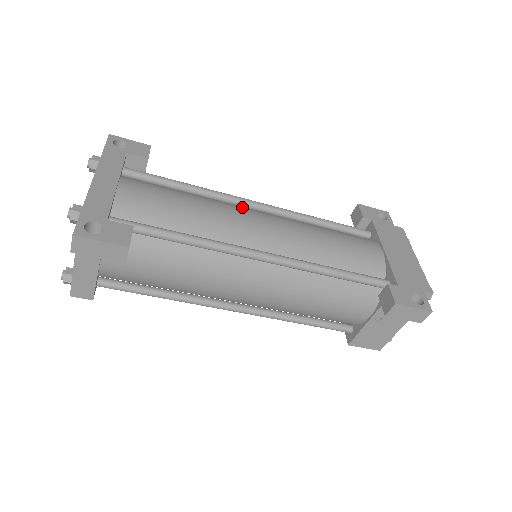
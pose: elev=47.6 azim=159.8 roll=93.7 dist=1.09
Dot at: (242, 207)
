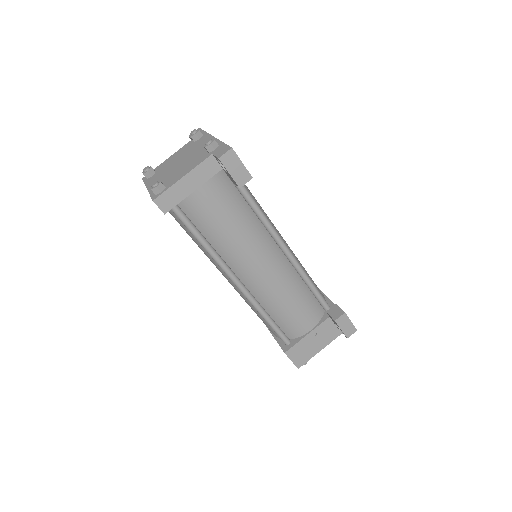
Dot at: occluded
